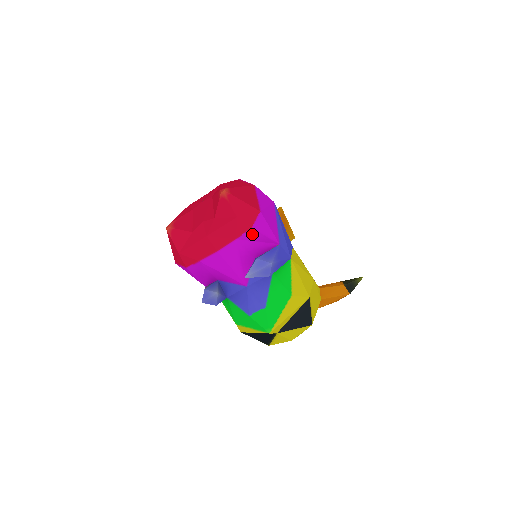
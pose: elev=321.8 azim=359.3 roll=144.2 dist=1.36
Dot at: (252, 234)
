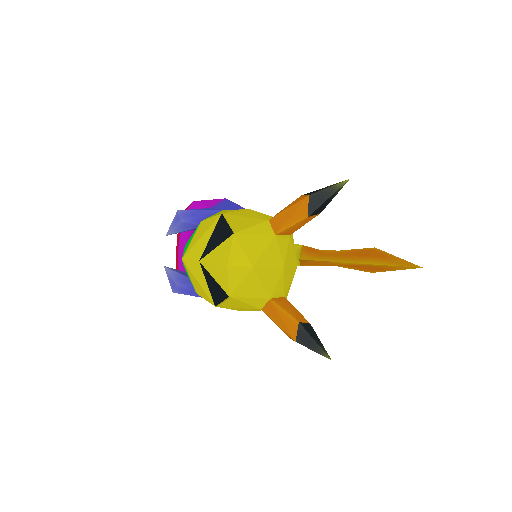
Dot at: occluded
